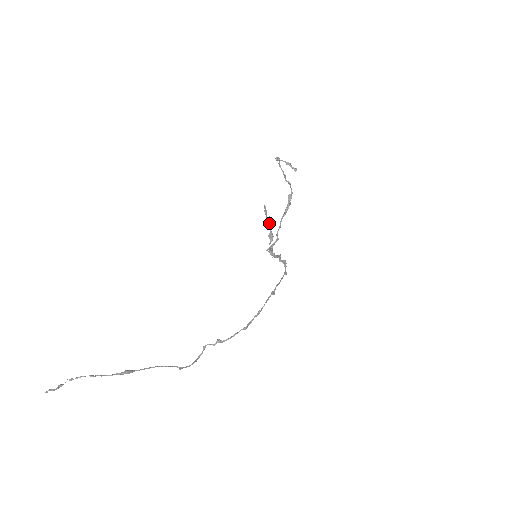
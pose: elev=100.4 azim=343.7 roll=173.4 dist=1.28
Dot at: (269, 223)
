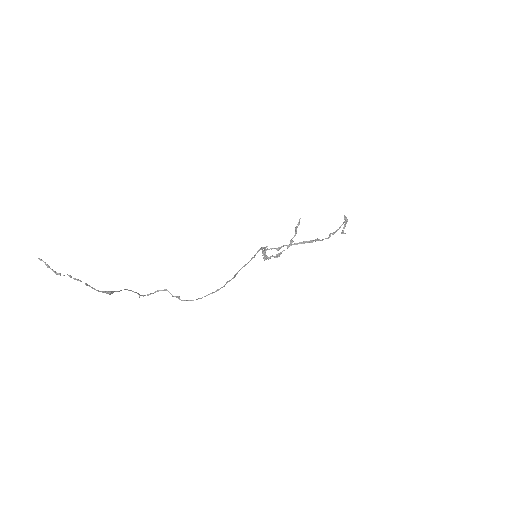
Dot at: (288, 247)
